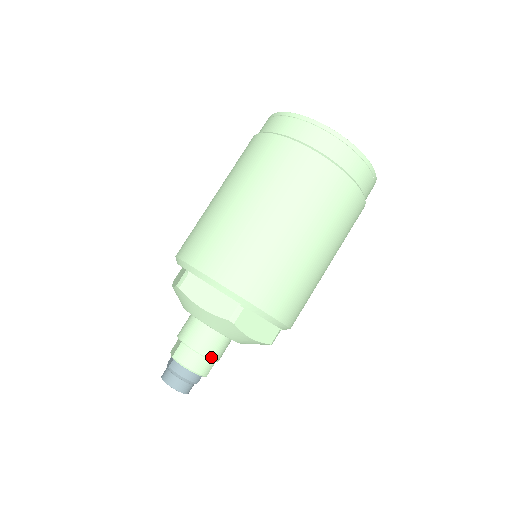
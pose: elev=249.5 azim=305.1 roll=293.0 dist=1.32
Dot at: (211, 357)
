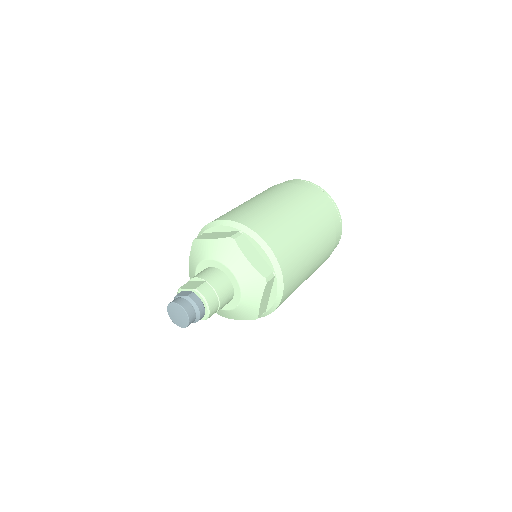
Dot at: (221, 305)
